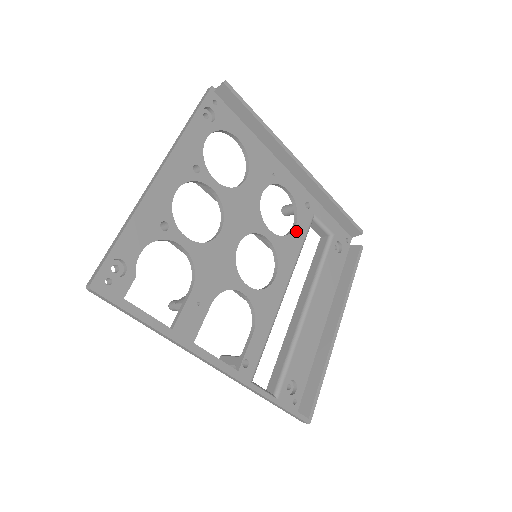
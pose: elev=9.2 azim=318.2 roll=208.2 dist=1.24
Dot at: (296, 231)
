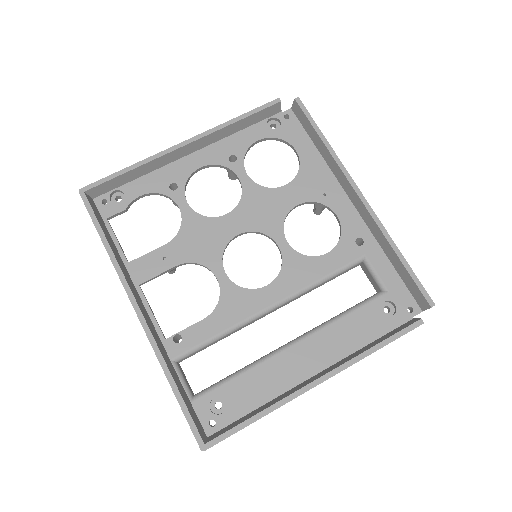
Dot at: (325, 258)
